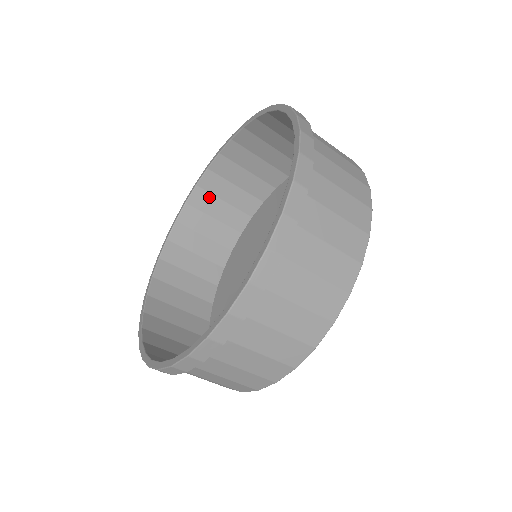
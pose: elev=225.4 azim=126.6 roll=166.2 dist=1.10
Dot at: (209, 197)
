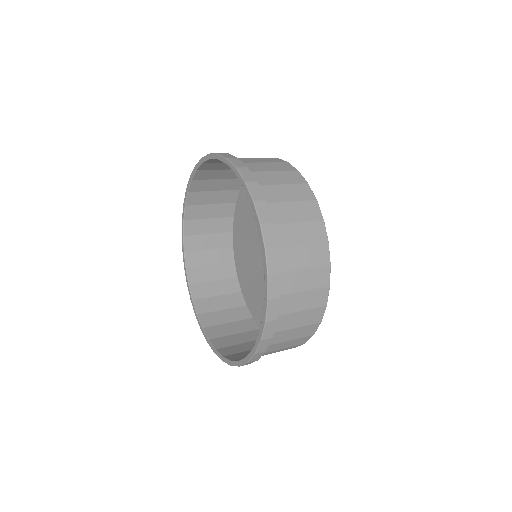
Dot at: (210, 172)
